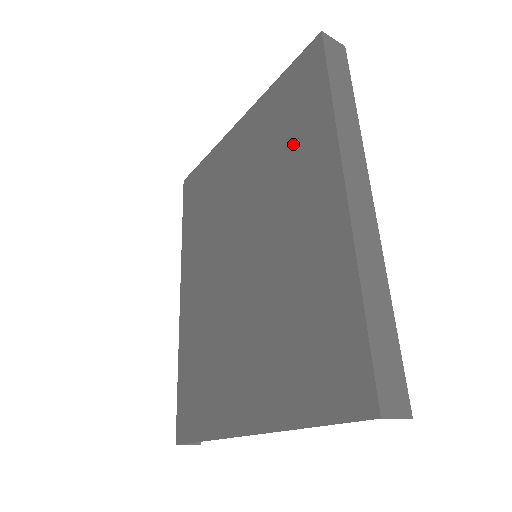
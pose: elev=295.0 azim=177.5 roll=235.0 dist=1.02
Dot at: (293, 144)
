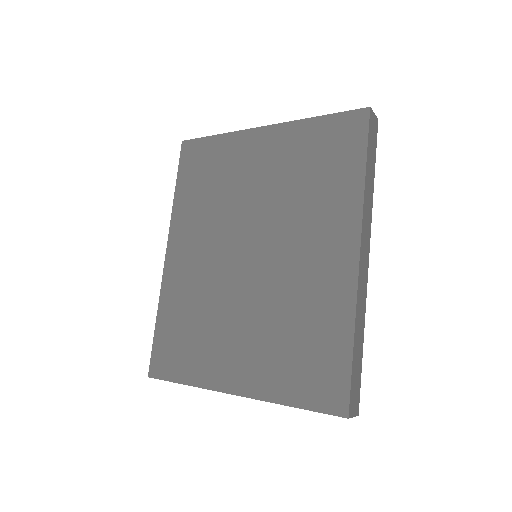
Dot at: (320, 190)
